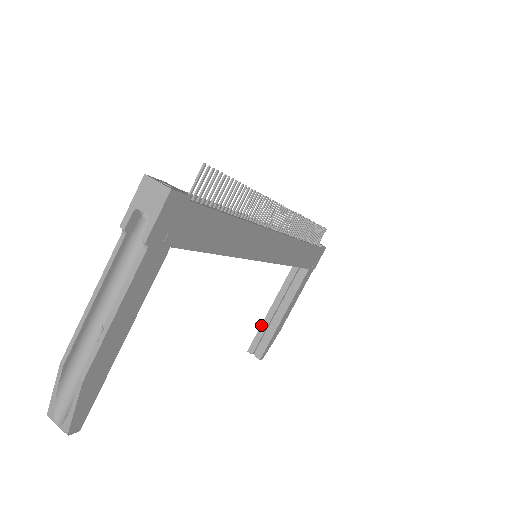
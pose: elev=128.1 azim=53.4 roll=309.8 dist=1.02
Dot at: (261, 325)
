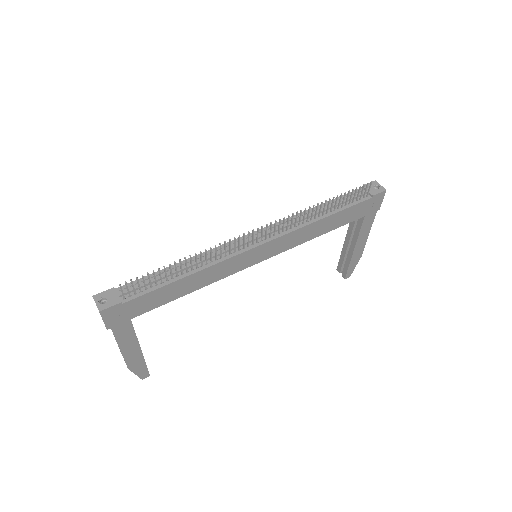
Dot at: (341, 253)
